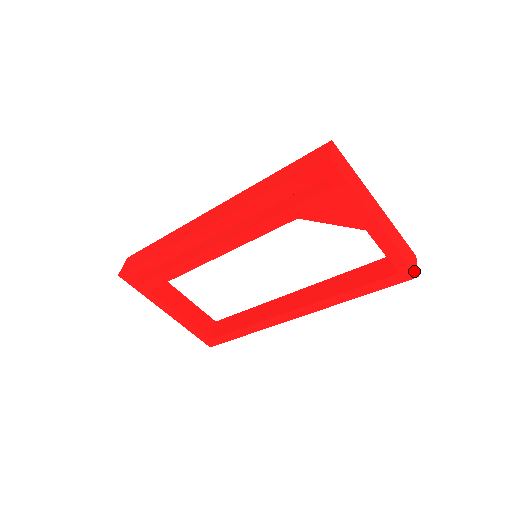
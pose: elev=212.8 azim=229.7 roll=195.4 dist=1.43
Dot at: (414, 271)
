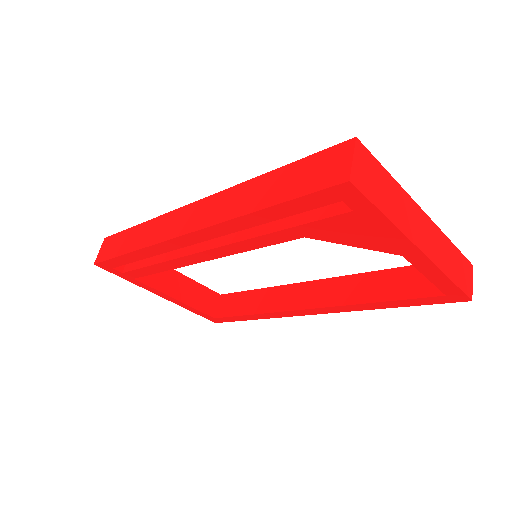
Dot at: (467, 296)
